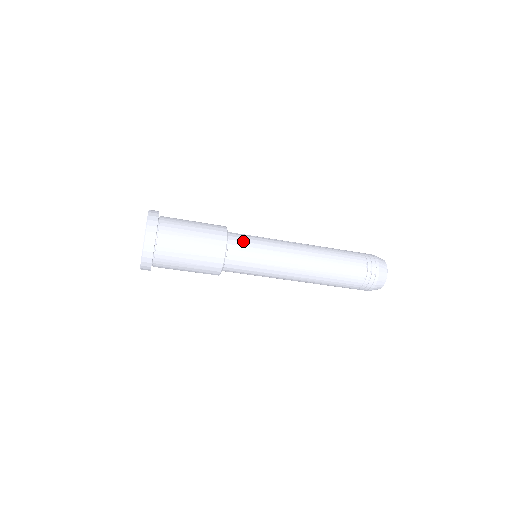
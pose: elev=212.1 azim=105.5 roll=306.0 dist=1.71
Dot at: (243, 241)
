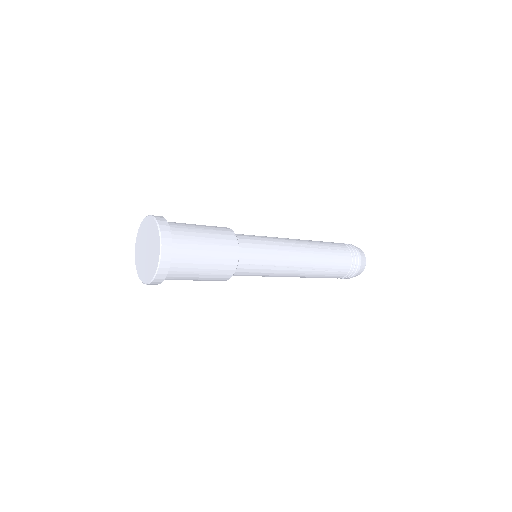
Dot at: (252, 253)
